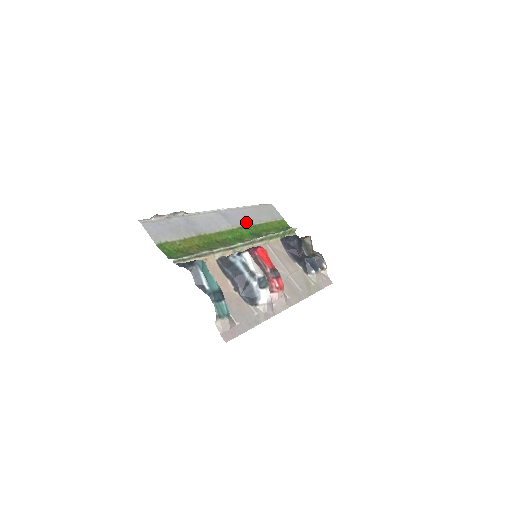
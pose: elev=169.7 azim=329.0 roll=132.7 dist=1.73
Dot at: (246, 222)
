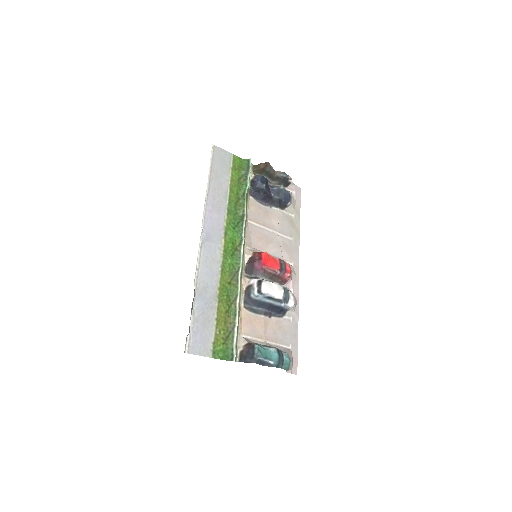
Dot at: (222, 217)
